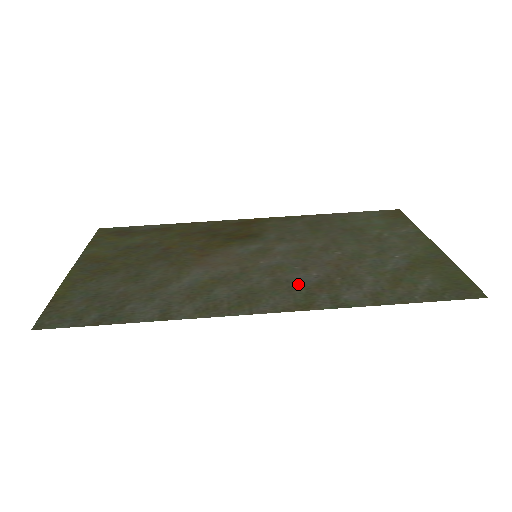
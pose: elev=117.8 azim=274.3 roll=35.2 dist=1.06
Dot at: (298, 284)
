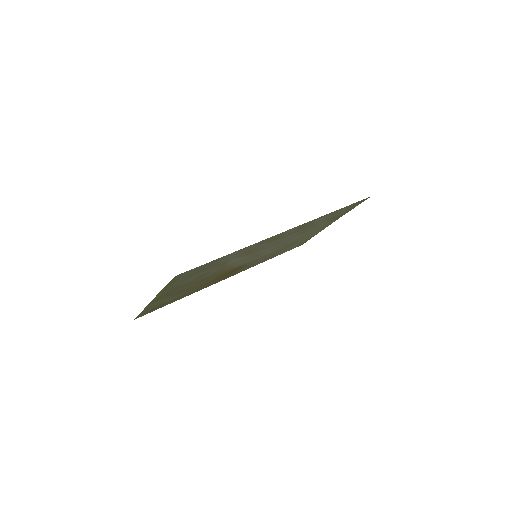
Dot at: occluded
